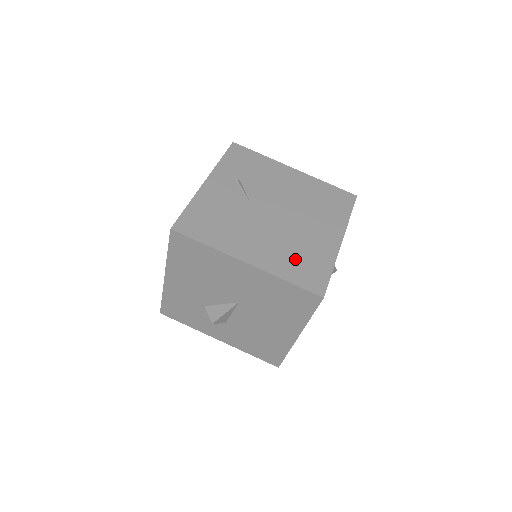
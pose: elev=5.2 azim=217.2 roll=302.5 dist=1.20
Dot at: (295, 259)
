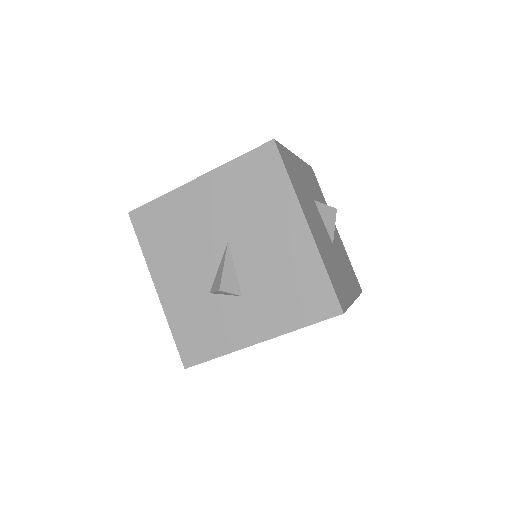
Dot at: occluded
